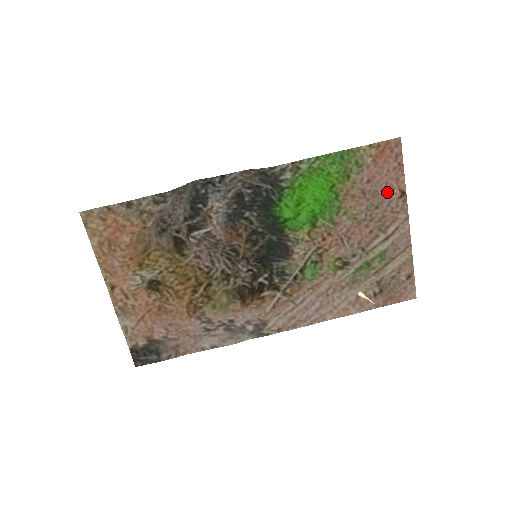
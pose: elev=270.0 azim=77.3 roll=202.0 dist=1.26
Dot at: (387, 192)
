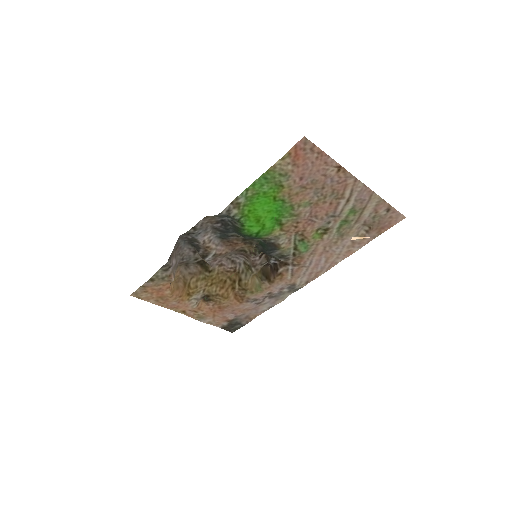
Dot at: (323, 175)
